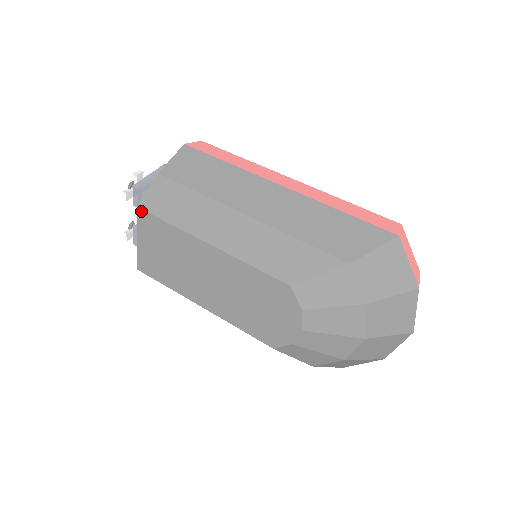
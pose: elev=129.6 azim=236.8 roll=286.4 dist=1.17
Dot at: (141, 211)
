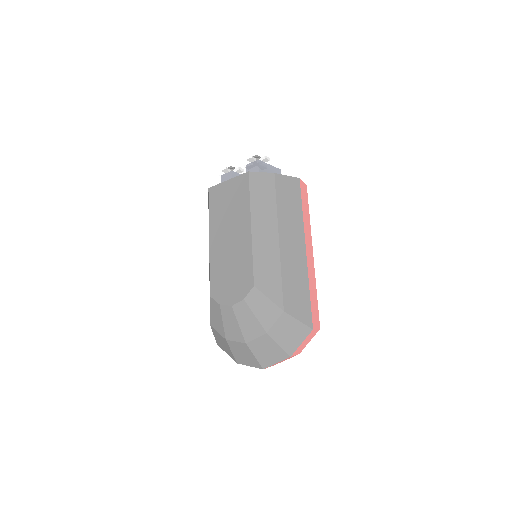
Dot at: (247, 175)
